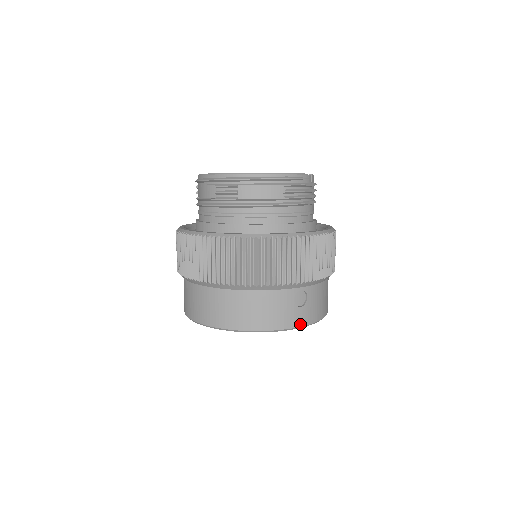
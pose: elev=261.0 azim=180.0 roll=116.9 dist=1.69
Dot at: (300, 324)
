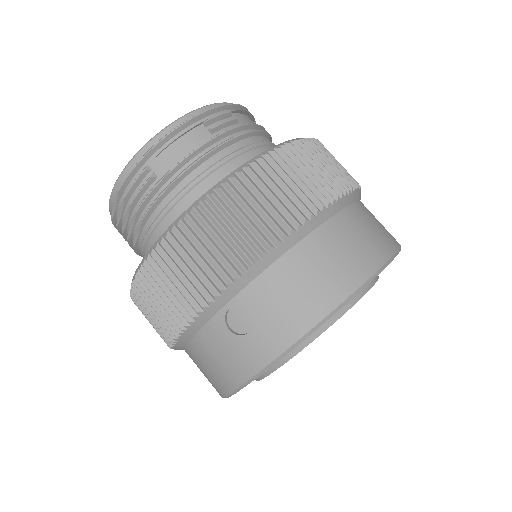
Dot at: occluded
